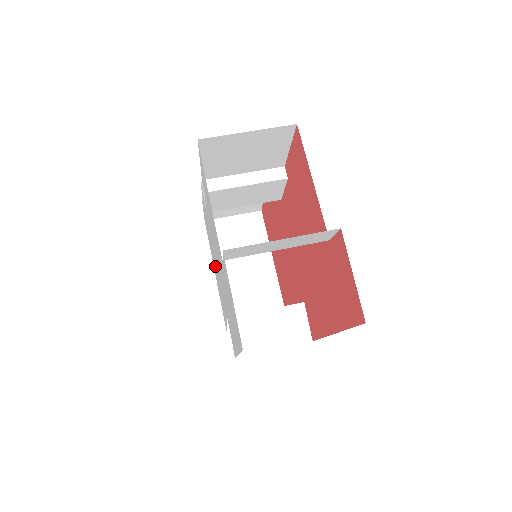
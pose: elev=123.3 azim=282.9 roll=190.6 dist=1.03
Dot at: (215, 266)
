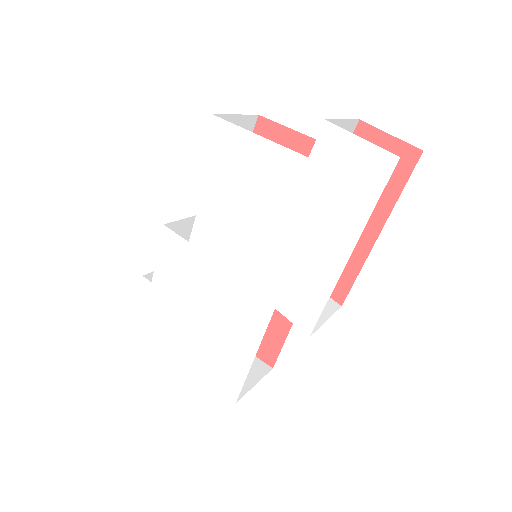
Dot at: (204, 313)
